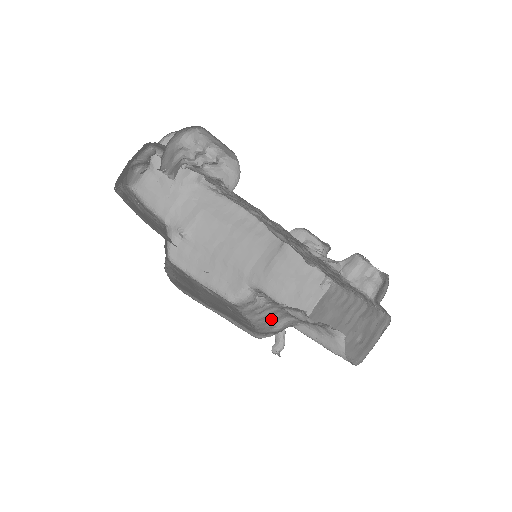
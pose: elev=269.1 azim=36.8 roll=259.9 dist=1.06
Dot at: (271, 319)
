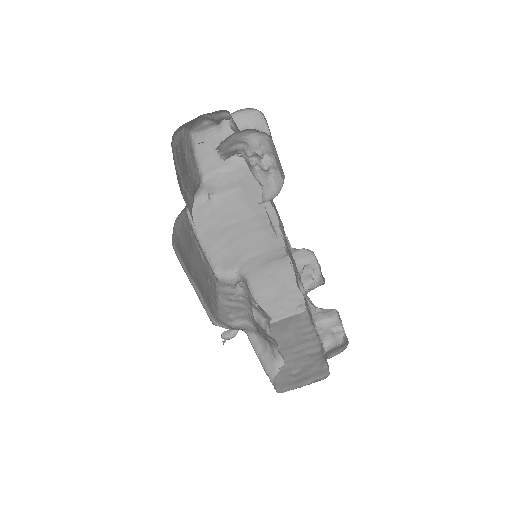
Dot at: (235, 313)
